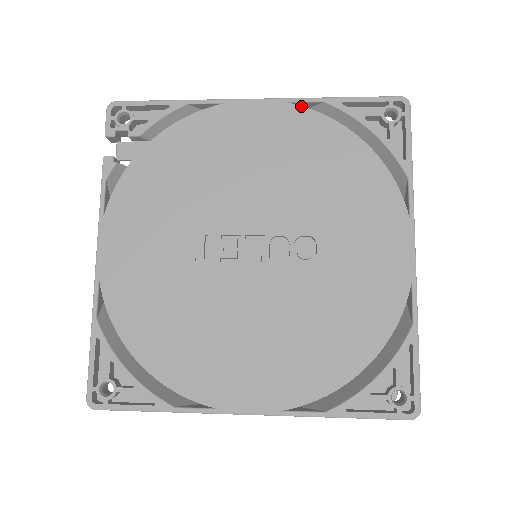
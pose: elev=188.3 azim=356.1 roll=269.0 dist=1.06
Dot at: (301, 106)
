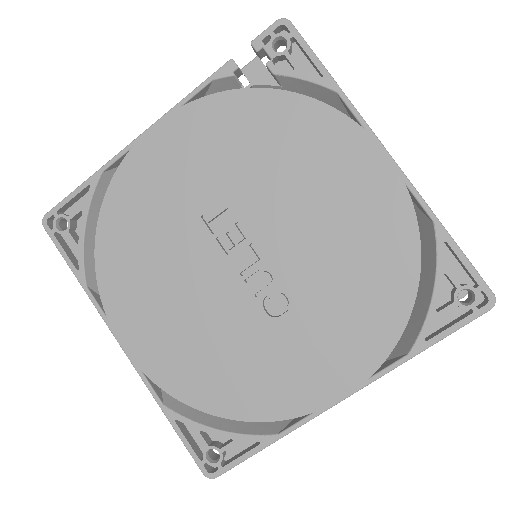
Dot at: occluded
